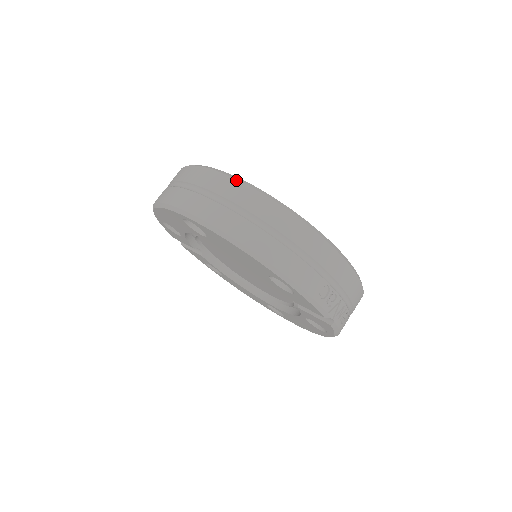
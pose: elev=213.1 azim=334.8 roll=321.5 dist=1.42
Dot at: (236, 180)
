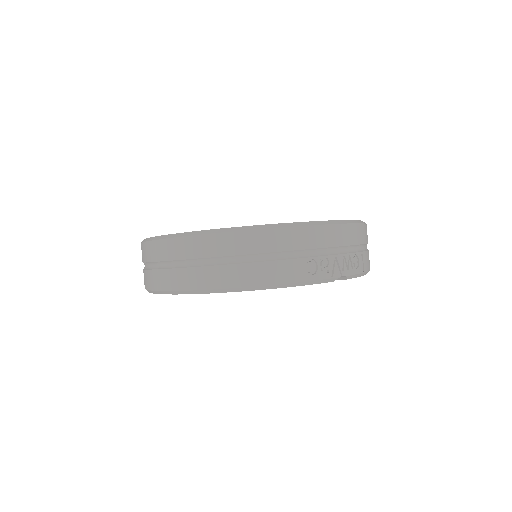
Dot at: (171, 239)
